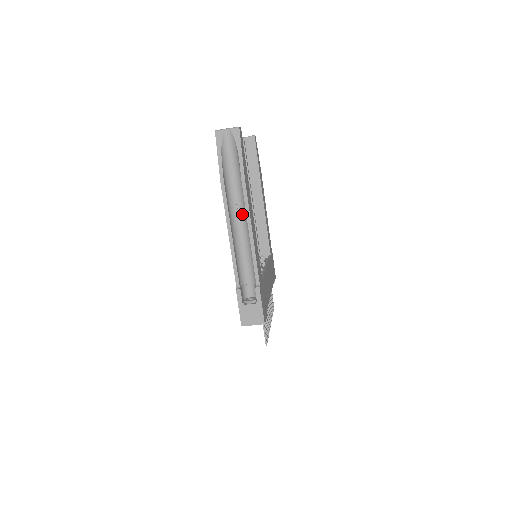
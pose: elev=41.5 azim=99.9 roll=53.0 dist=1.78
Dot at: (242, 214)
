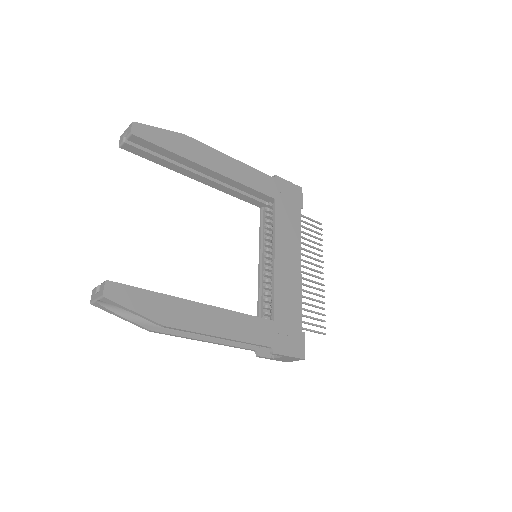
Dot at: occluded
